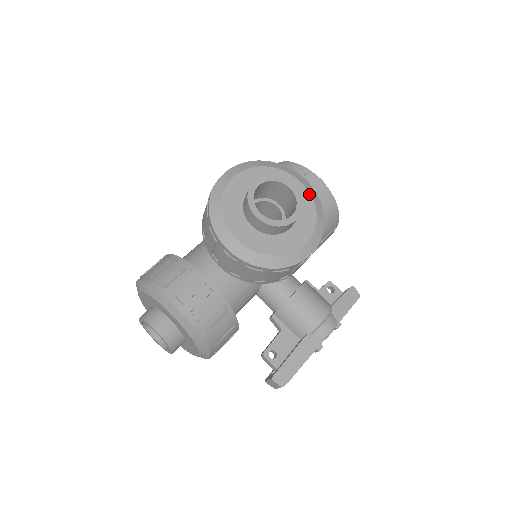
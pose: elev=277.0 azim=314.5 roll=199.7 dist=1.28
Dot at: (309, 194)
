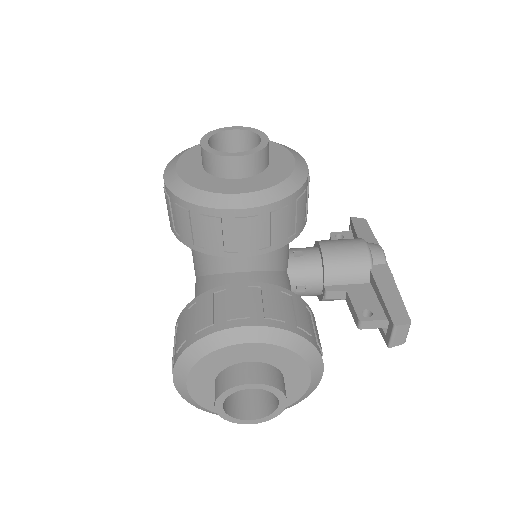
Dot at: occluded
